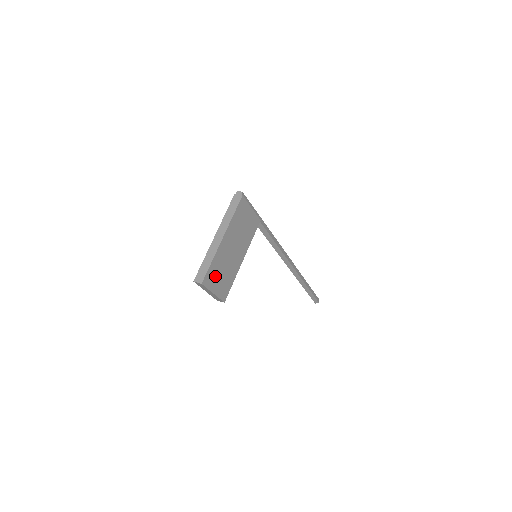
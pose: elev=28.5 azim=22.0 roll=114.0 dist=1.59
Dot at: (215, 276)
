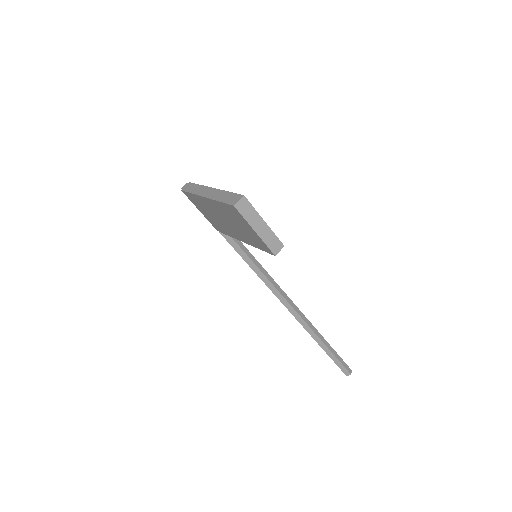
Dot at: occluded
